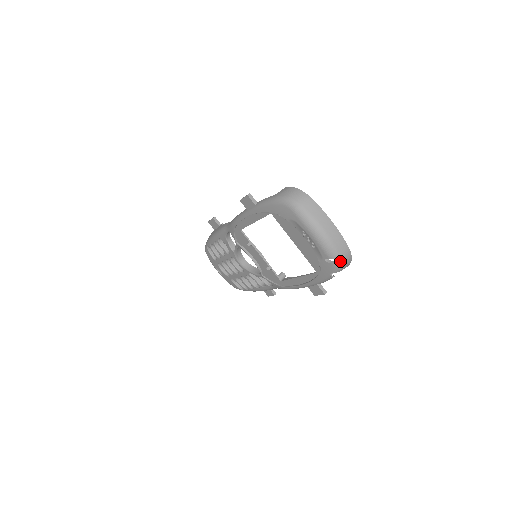
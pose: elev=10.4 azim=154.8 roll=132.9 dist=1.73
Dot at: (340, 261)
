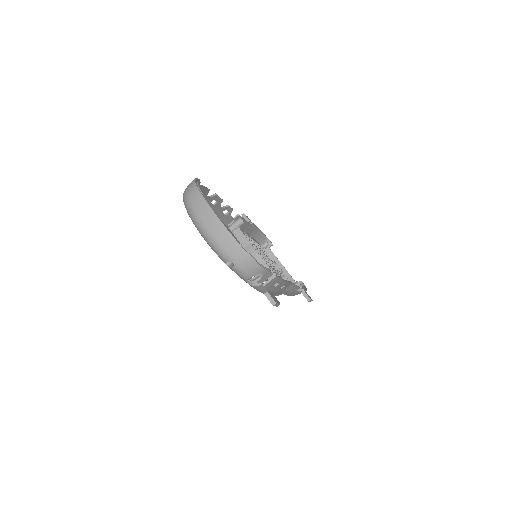
Dot at: (236, 266)
